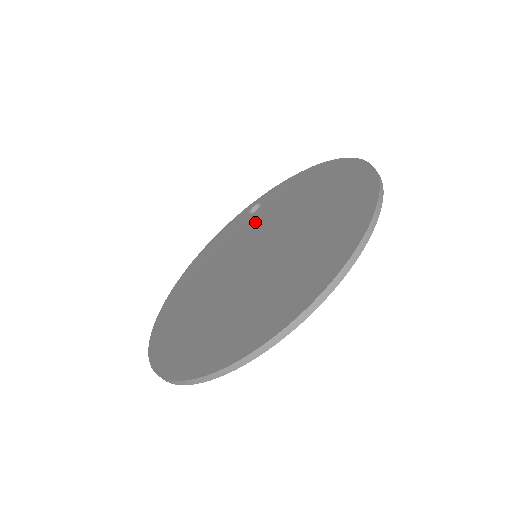
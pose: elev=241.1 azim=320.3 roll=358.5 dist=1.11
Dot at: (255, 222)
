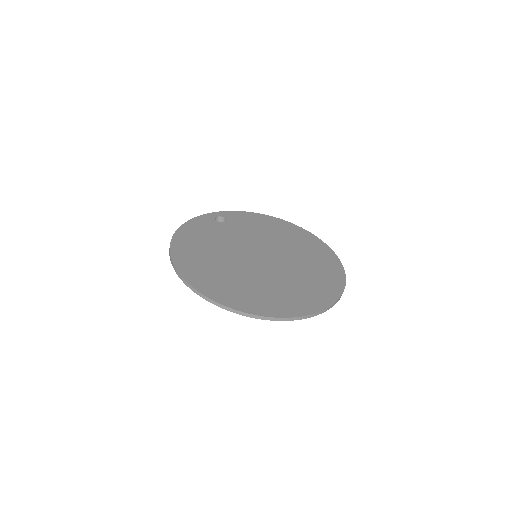
Dot at: (235, 231)
